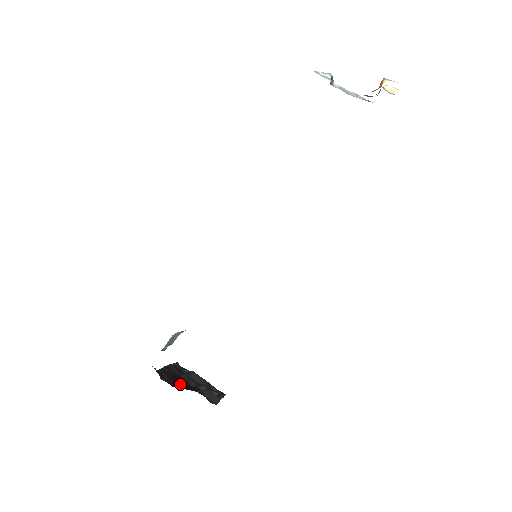
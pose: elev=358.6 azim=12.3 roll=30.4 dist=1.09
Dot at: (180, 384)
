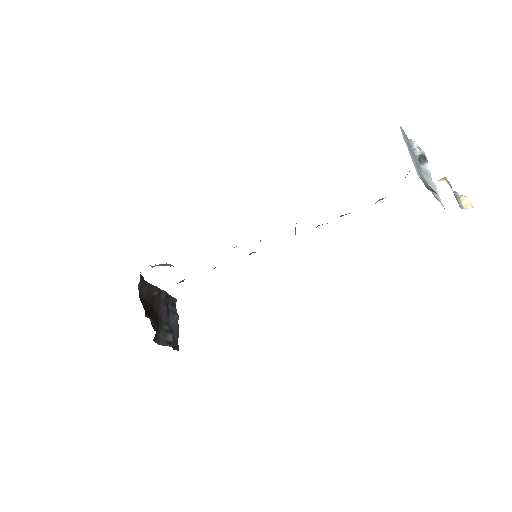
Dot at: (150, 305)
